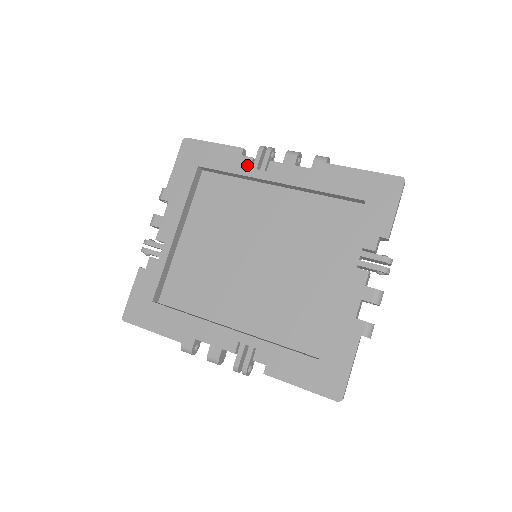
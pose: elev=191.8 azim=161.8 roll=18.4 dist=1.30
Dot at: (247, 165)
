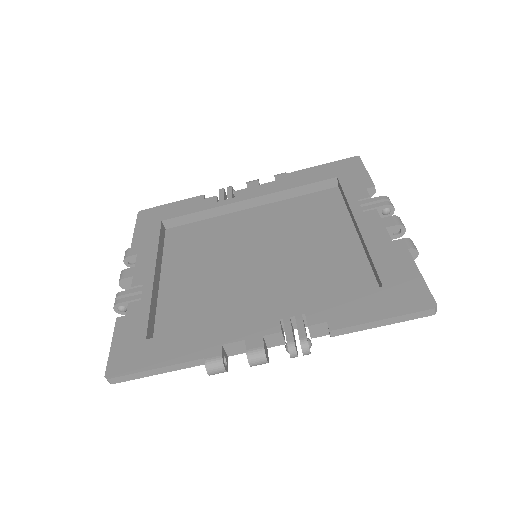
Dot at: (213, 201)
